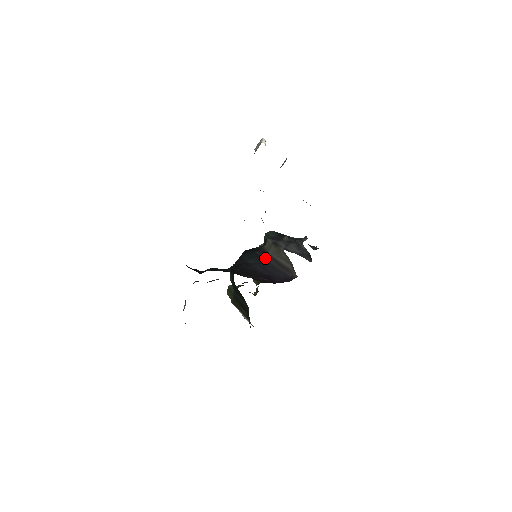
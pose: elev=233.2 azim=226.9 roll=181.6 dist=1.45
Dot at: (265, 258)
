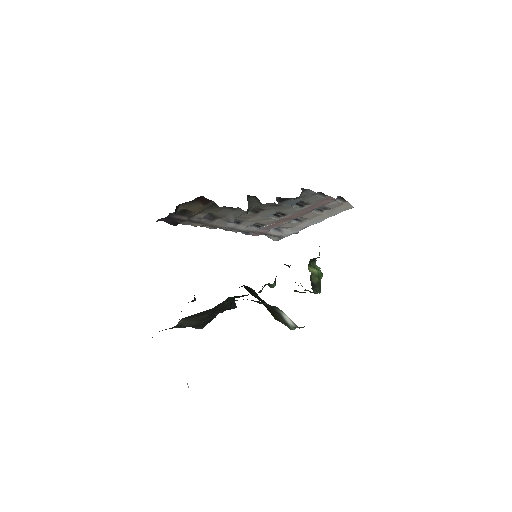
Dot at: occluded
